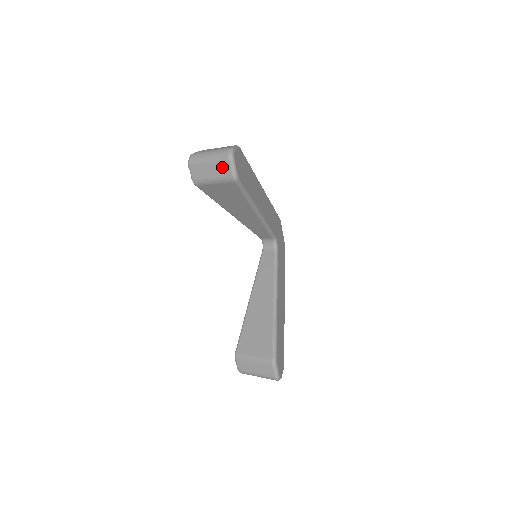
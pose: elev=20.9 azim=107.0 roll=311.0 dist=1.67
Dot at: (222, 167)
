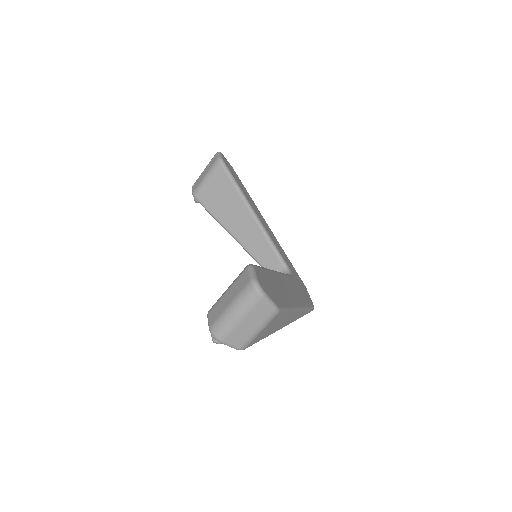
Dot at: (212, 162)
